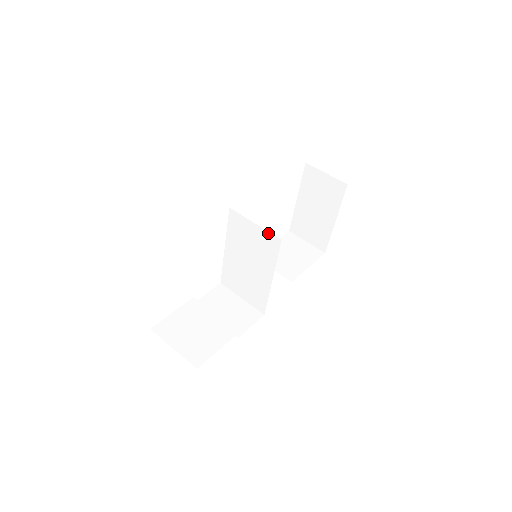
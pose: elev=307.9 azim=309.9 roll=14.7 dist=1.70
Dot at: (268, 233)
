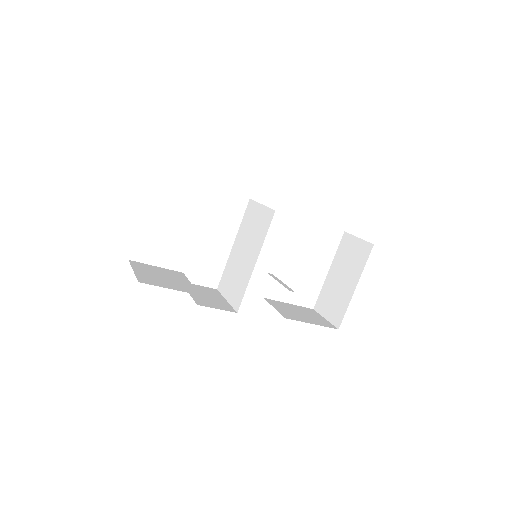
Dot at: (268, 209)
